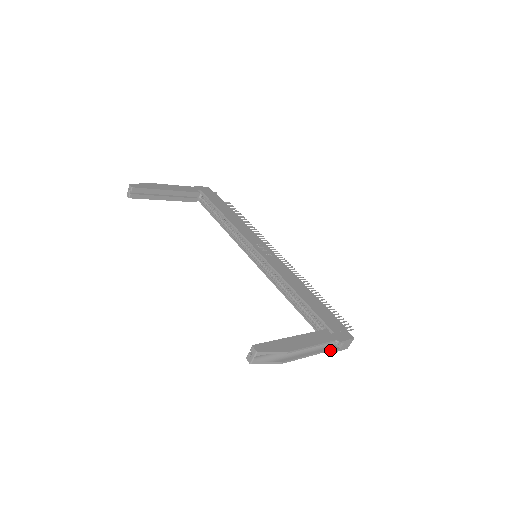
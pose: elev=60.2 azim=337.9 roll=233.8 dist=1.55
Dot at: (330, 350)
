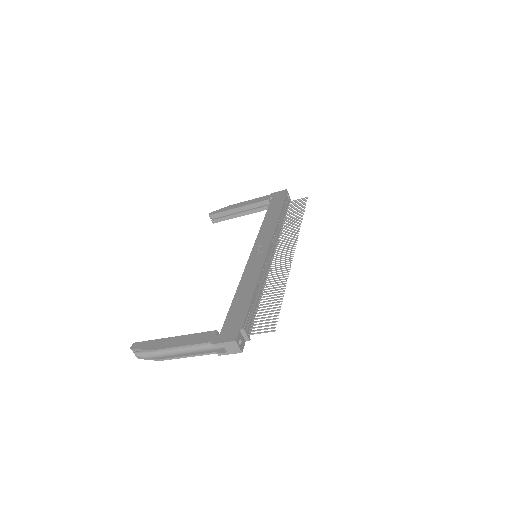
Dot at: (217, 352)
